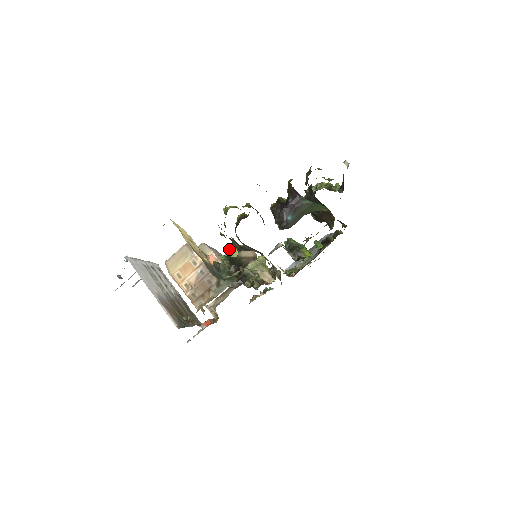
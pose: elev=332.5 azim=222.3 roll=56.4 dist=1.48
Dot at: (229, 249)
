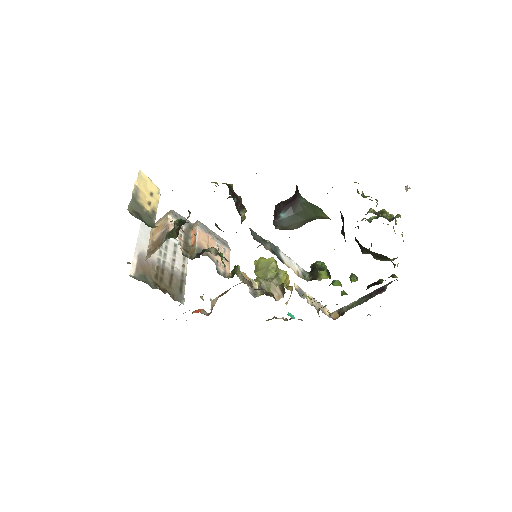
Dot at: (260, 257)
